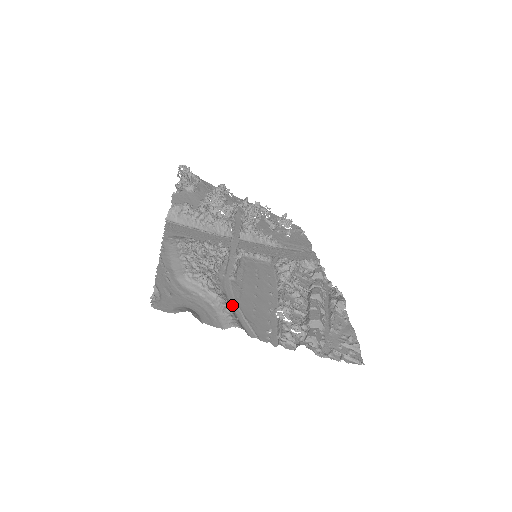
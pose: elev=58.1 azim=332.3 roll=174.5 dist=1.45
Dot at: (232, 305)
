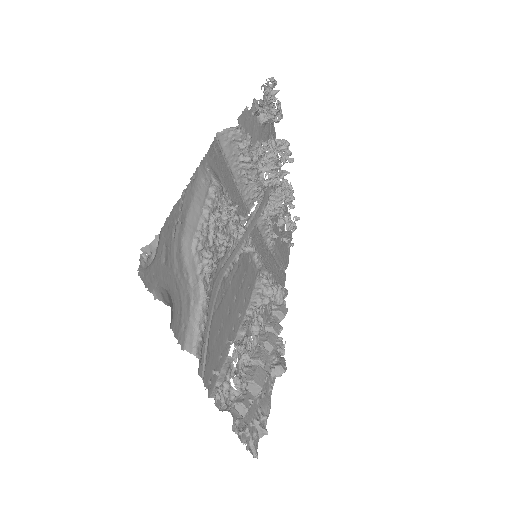
Dot at: occluded
